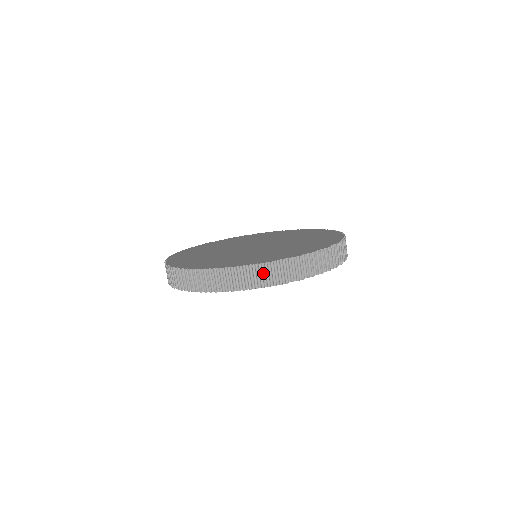
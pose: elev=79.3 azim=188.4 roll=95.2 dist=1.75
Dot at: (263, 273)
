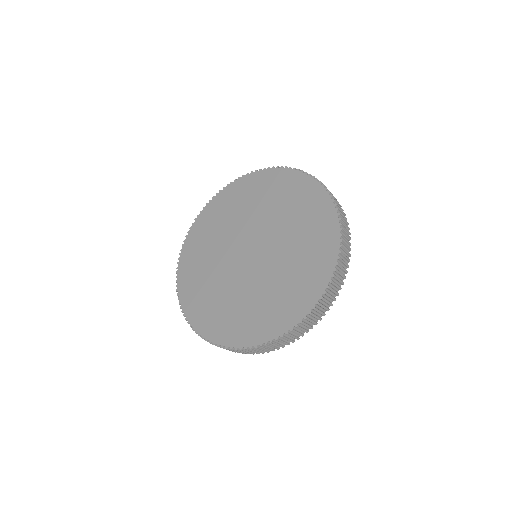
Dot at: (283, 339)
